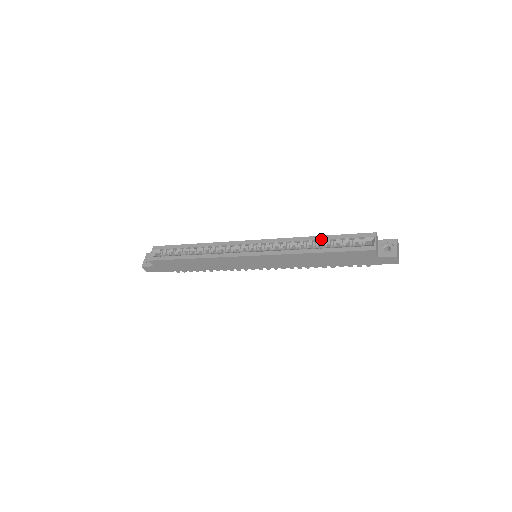
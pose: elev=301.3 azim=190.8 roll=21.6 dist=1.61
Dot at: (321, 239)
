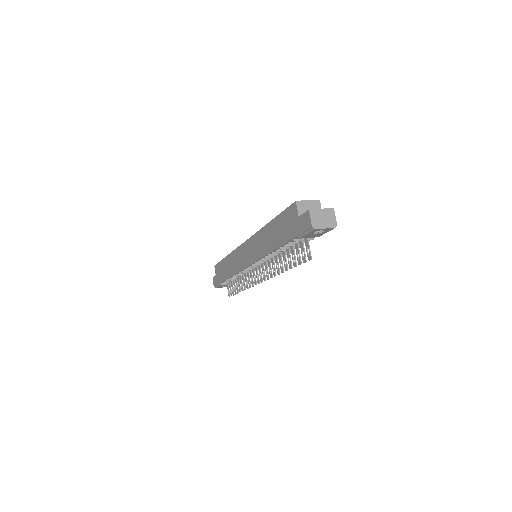
Dot at: occluded
